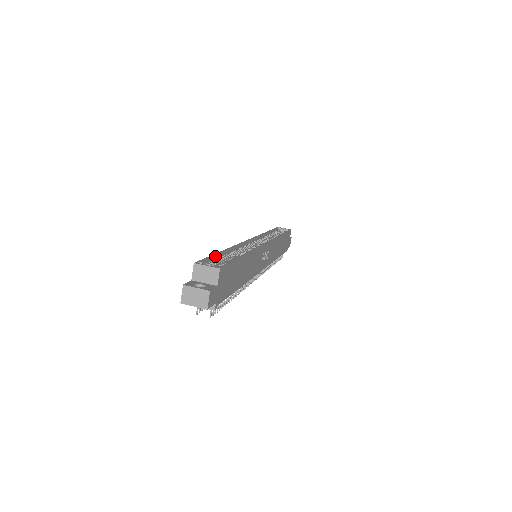
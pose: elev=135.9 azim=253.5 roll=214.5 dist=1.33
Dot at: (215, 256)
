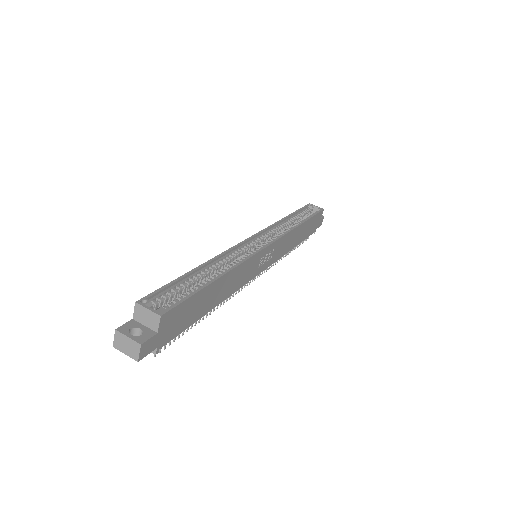
Dot at: (178, 281)
